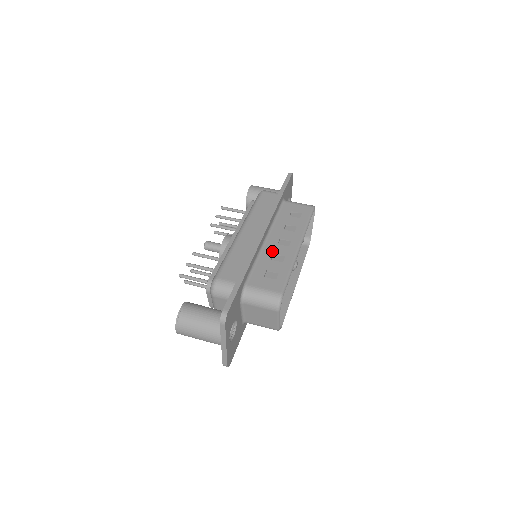
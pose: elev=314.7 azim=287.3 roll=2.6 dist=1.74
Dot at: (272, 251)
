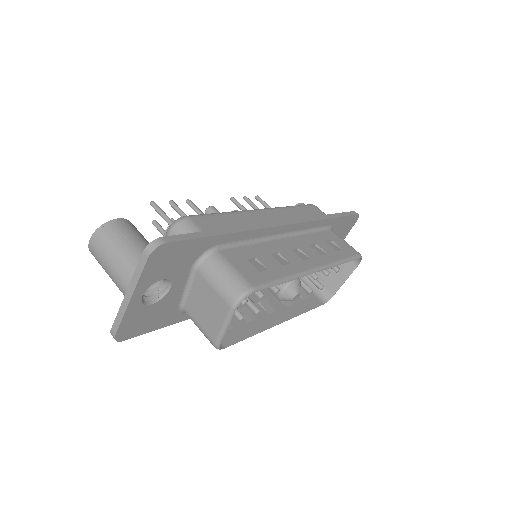
Dot at: (279, 249)
